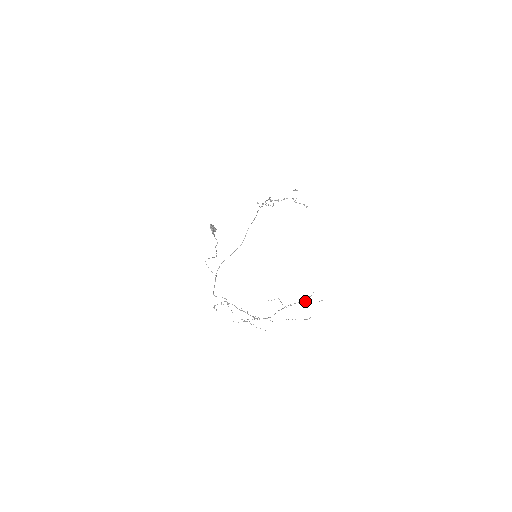
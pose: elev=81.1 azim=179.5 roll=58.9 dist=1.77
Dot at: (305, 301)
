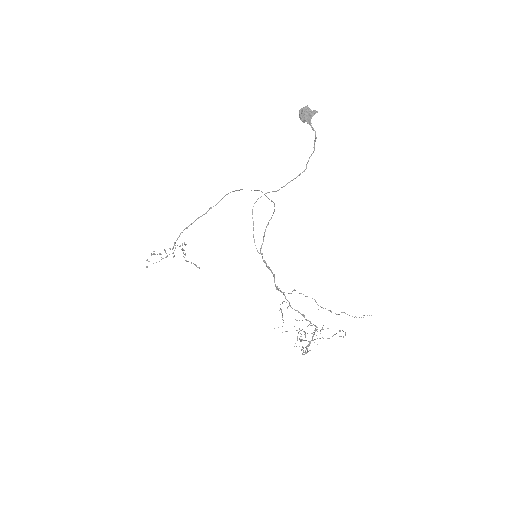
Dot at: occluded
